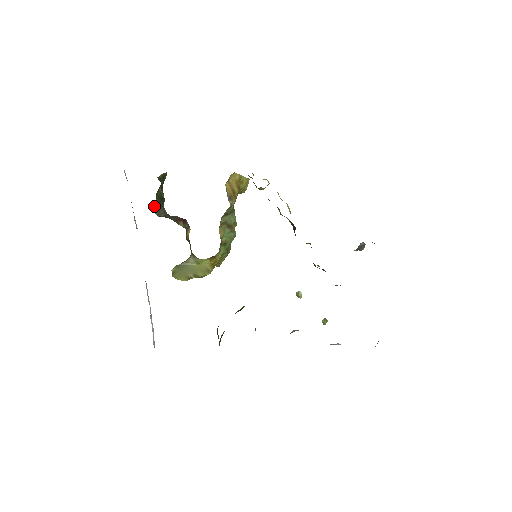
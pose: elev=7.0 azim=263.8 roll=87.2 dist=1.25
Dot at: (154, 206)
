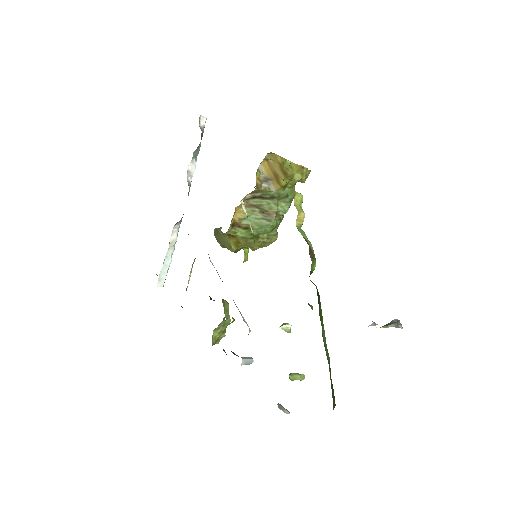
Dot at: occluded
